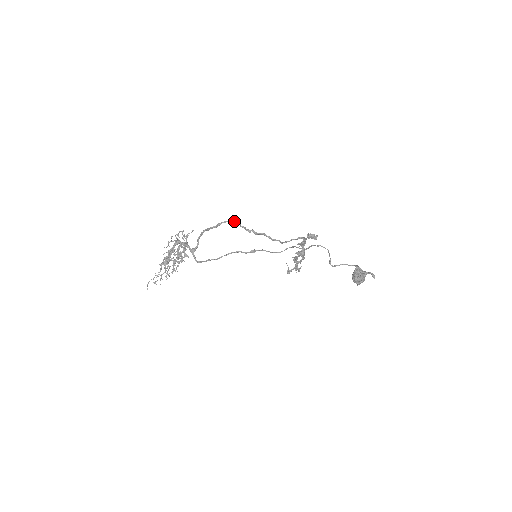
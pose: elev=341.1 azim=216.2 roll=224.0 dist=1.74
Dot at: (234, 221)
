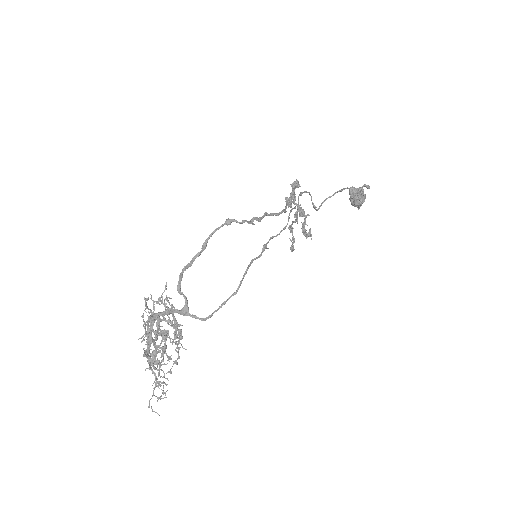
Dot at: (226, 223)
